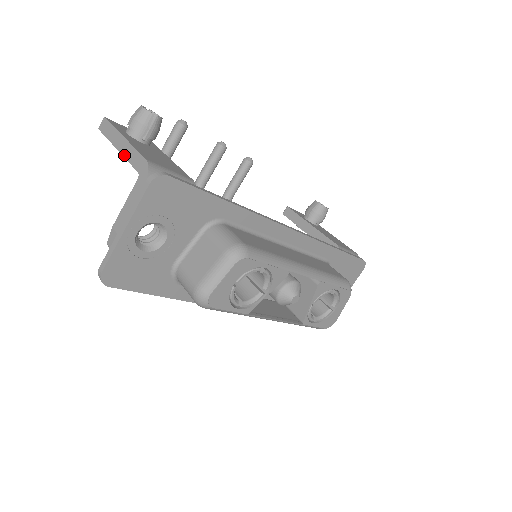
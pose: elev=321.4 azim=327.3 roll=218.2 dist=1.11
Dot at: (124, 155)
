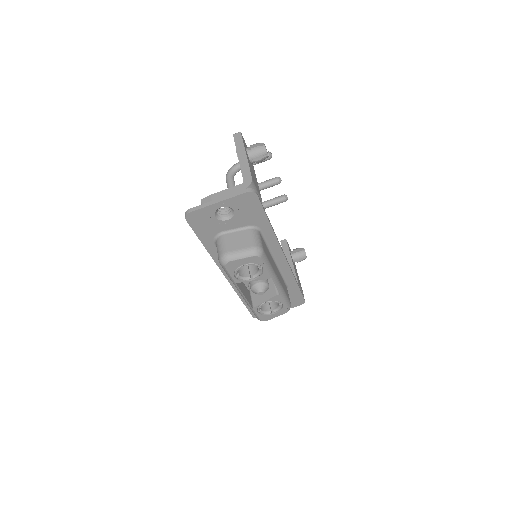
Dot at: (241, 164)
